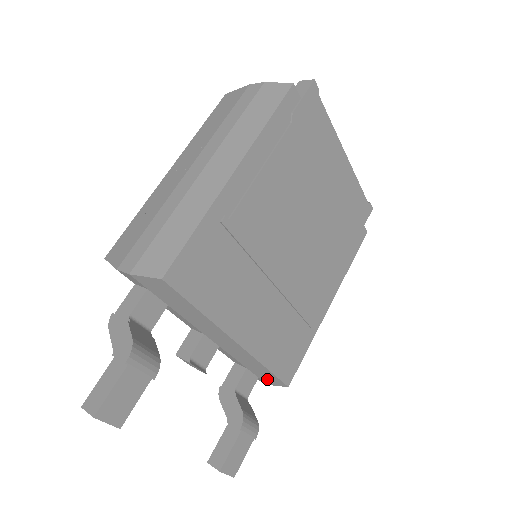
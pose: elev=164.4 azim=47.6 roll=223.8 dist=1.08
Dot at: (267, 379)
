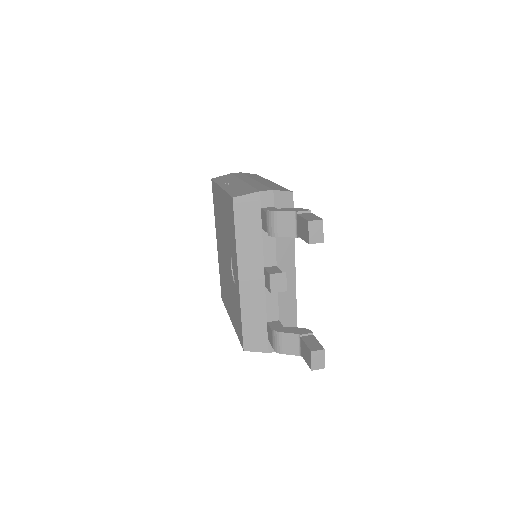
Dot at: occluded
